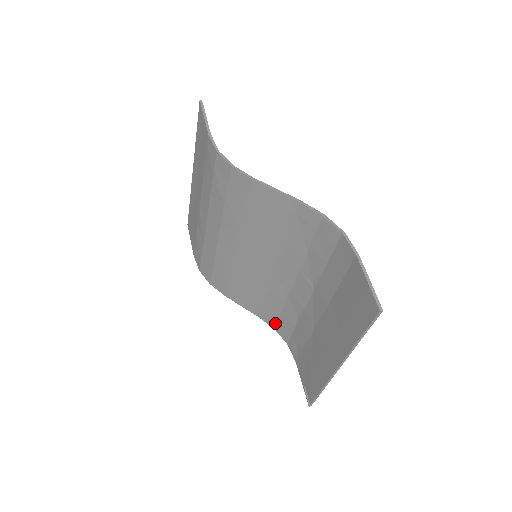
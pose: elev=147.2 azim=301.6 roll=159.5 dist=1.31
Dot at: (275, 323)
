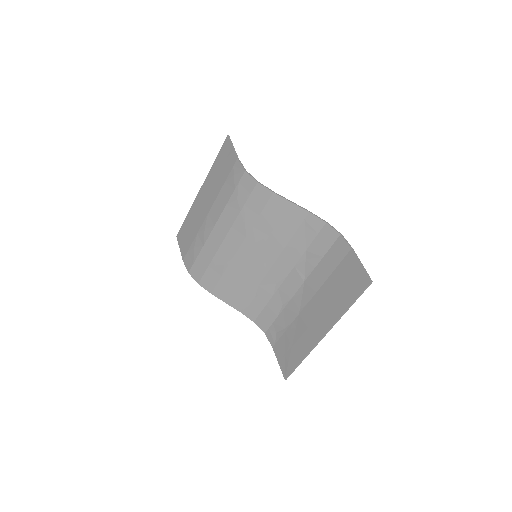
Dot at: (256, 316)
